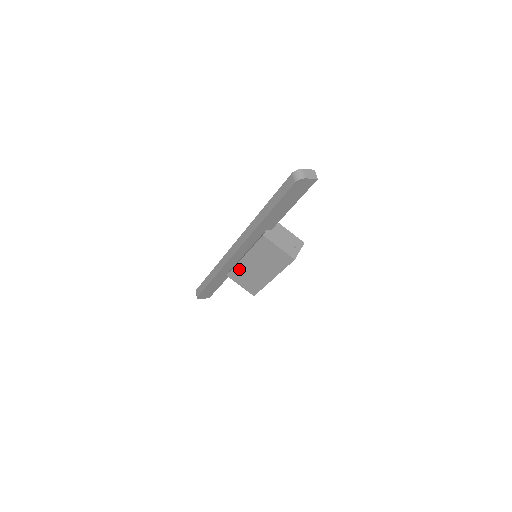
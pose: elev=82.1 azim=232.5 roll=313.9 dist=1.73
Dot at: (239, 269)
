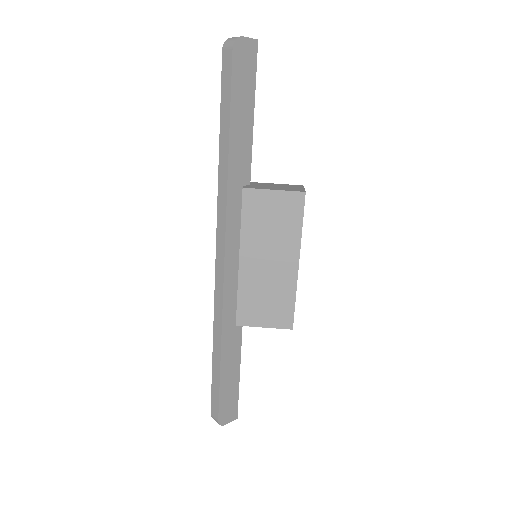
Dot at: (245, 292)
